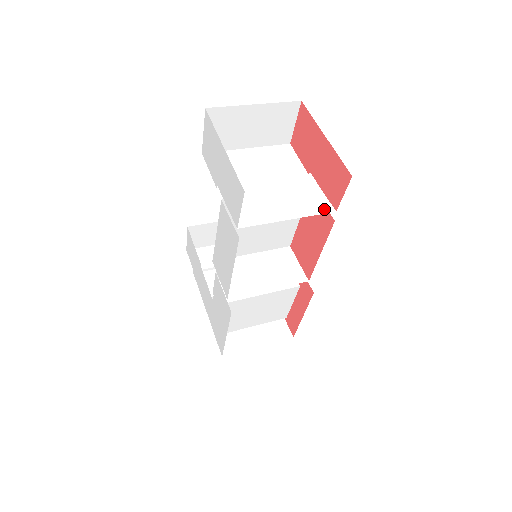
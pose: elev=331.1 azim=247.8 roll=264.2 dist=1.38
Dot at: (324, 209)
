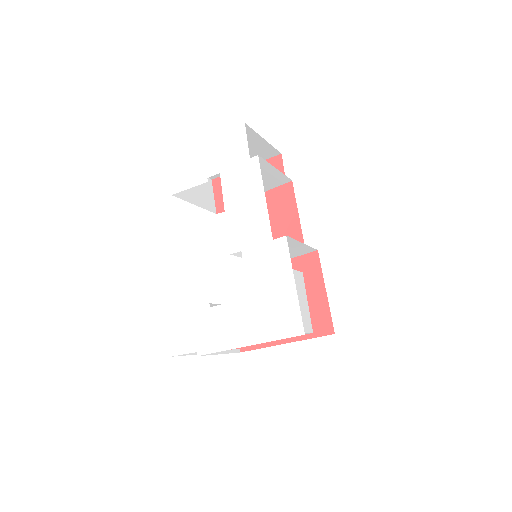
Dot at: (279, 185)
